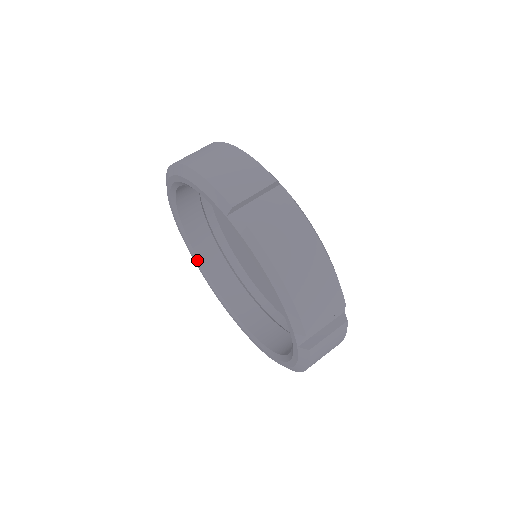
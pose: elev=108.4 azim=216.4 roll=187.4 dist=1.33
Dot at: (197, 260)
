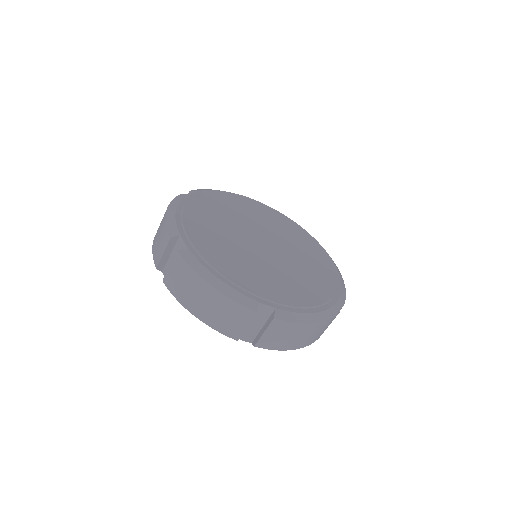
Dot at: occluded
